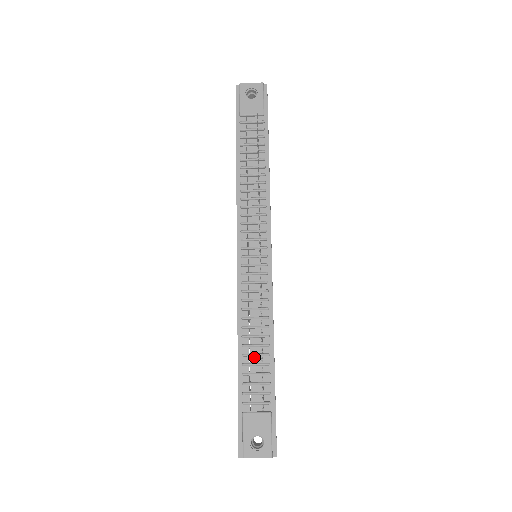
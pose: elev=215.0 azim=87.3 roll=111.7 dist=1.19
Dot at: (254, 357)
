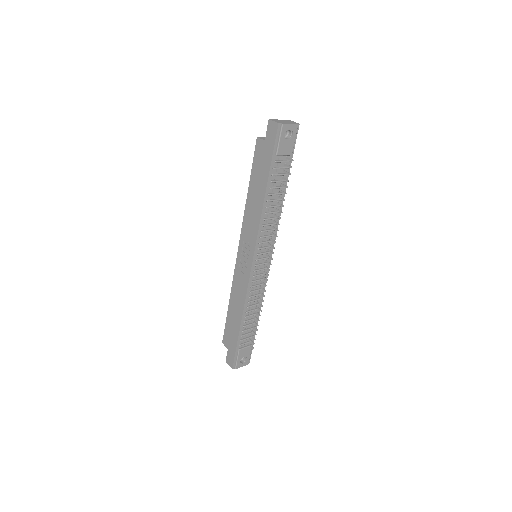
Dot at: (249, 321)
